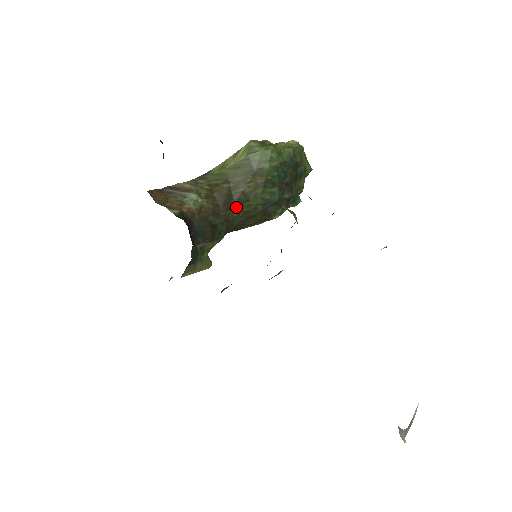
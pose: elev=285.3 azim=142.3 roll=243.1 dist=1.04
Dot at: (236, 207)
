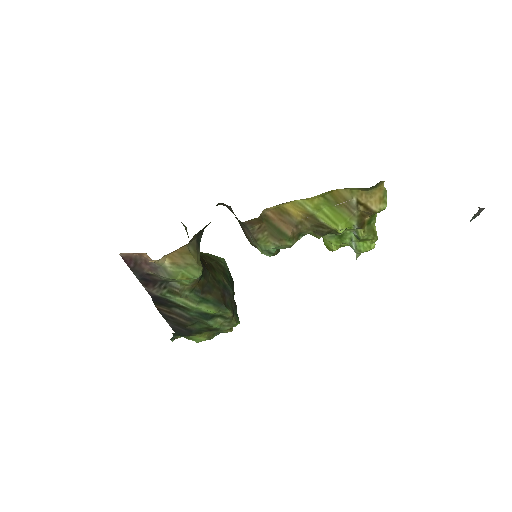
Dot at: (207, 267)
